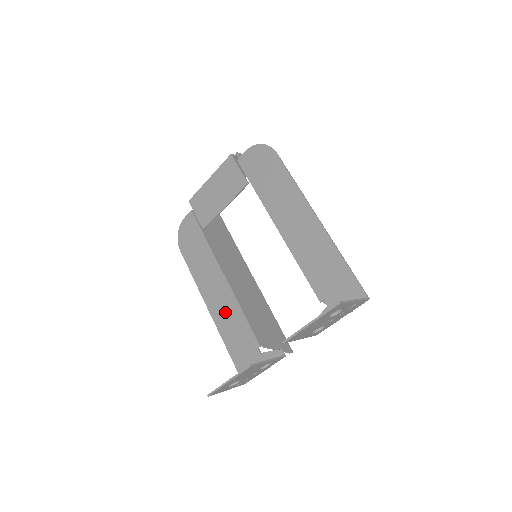
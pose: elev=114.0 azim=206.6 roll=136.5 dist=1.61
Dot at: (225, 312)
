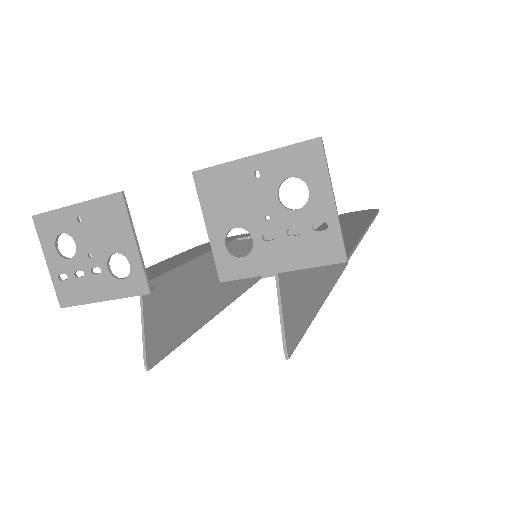
Dot at: (159, 268)
